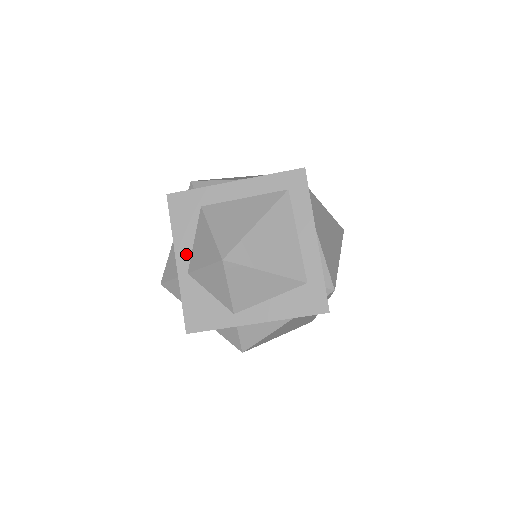
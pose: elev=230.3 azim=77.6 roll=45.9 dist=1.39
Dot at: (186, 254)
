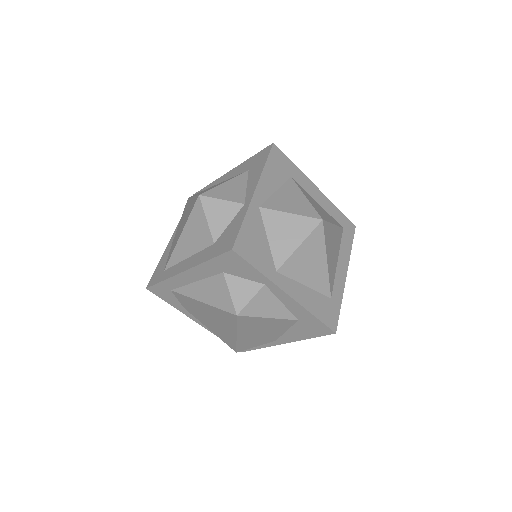
Dot at: (265, 193)
